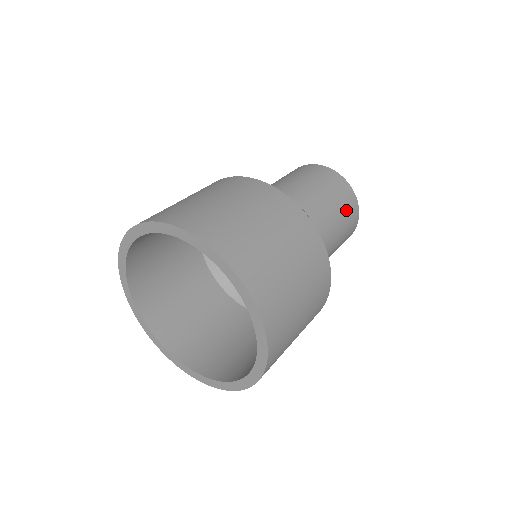
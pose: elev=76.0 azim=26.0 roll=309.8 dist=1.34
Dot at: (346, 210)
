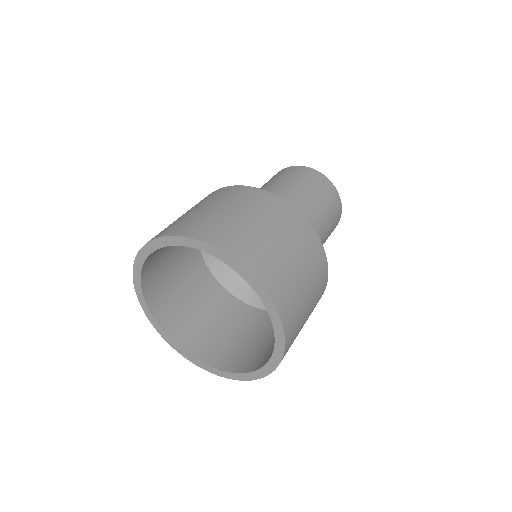
Dot at: (333, 224)
